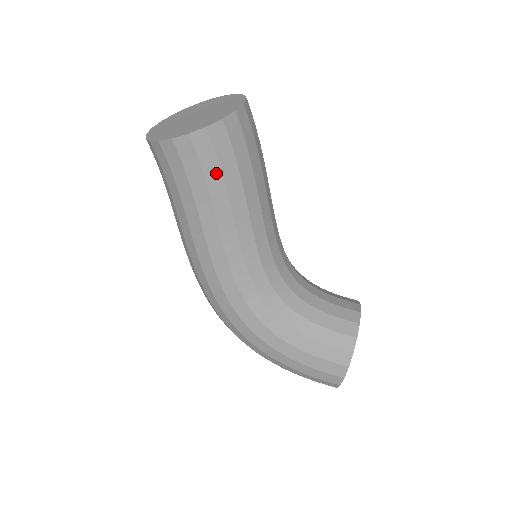
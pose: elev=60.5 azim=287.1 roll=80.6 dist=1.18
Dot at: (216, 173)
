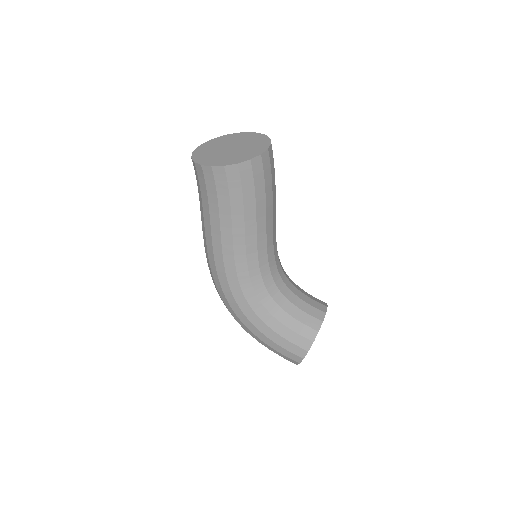
Dot at: (238, 196)
